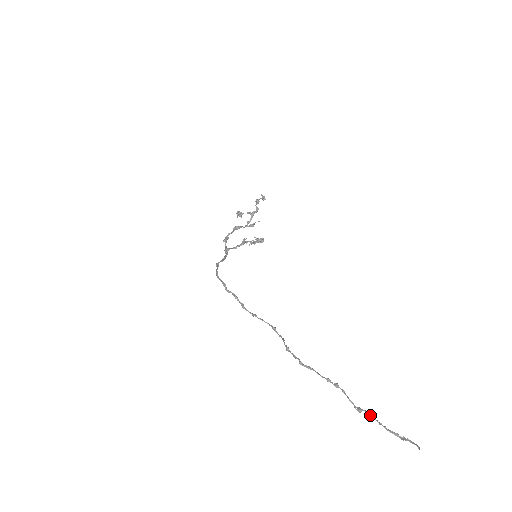
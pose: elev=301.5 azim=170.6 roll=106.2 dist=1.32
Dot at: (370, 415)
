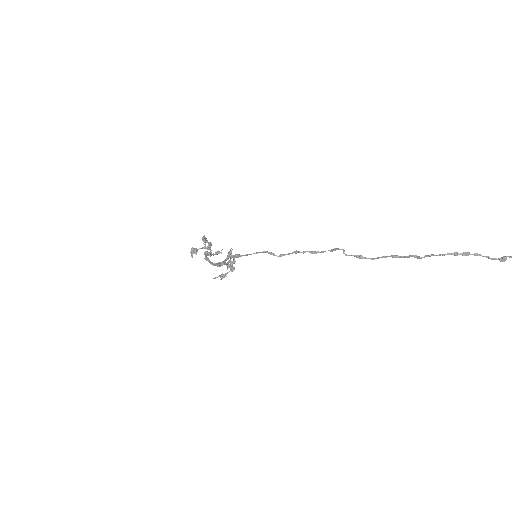
Dot at: out of frame
